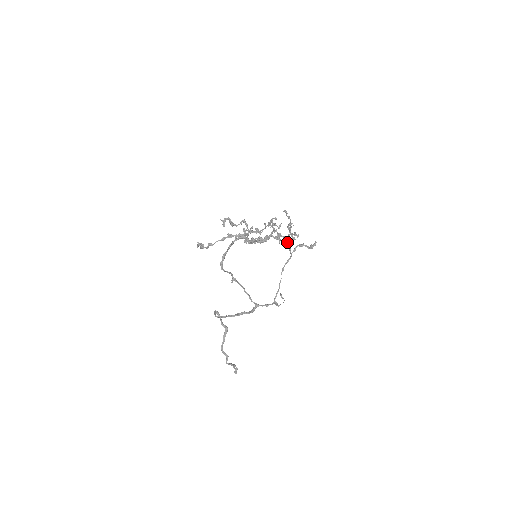
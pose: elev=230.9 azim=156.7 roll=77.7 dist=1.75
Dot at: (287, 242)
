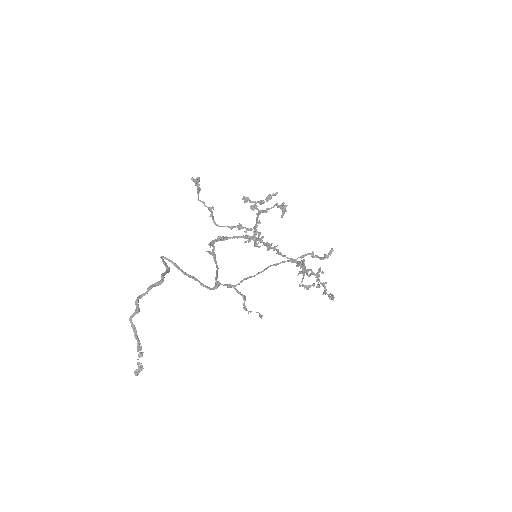
Dot at: (302, 261)
